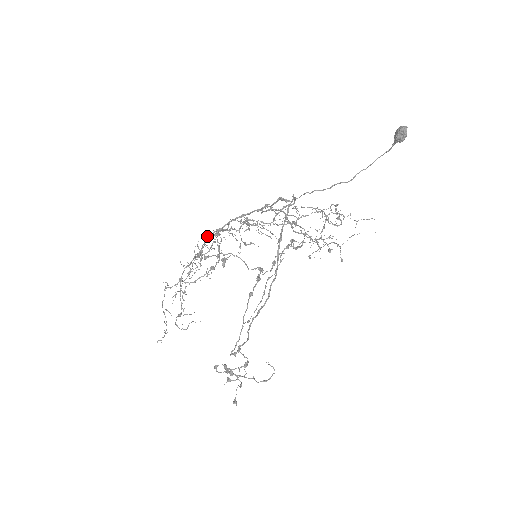
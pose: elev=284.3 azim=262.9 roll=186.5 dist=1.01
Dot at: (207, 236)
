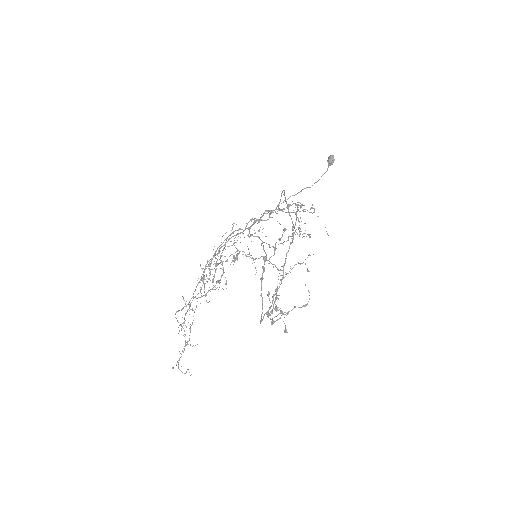
Dot at: (223, 235)
